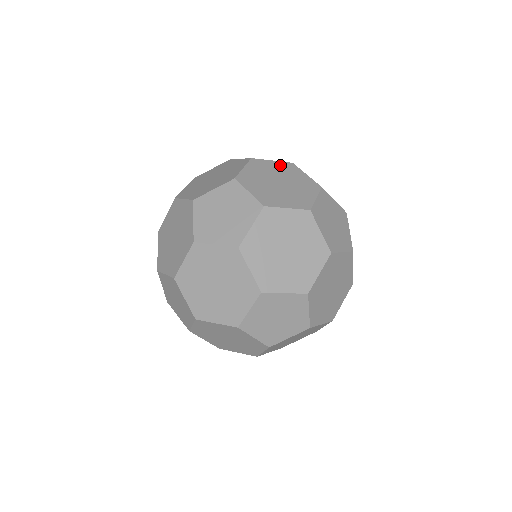
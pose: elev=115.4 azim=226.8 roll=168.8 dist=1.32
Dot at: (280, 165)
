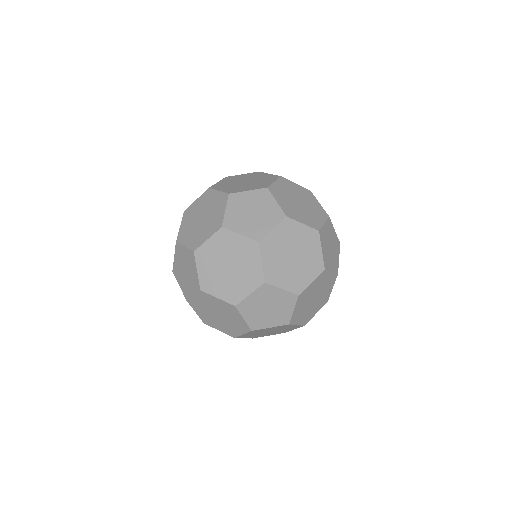
Dot at: (269, 176)
